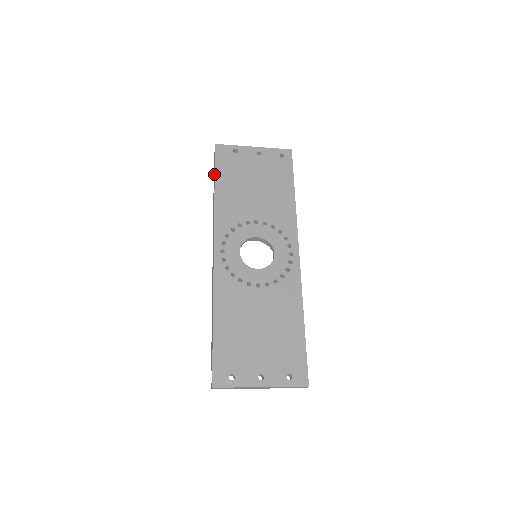
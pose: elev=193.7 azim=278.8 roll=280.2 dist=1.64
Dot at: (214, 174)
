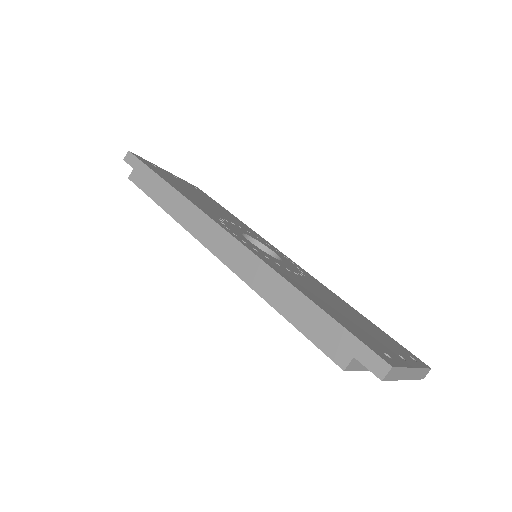
Dot at: (150, 173)
